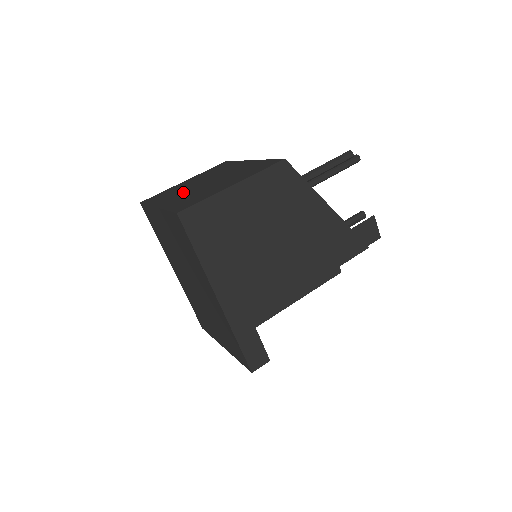
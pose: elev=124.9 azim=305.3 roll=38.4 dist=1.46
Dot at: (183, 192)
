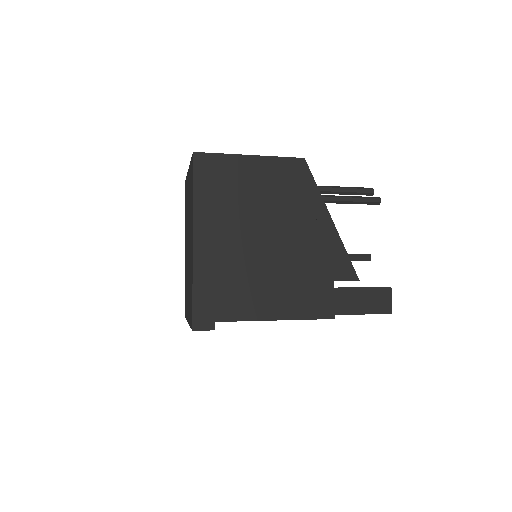
Dot at: occluded
